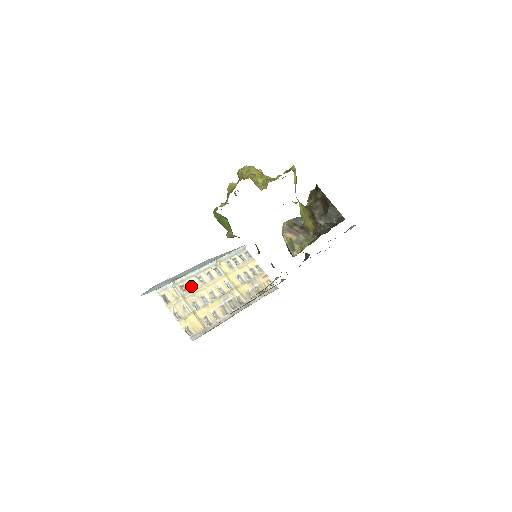
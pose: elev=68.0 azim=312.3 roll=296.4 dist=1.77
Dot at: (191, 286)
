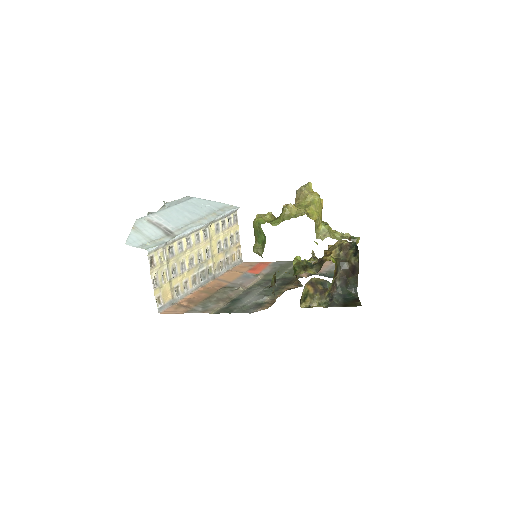
Dot at: (178, 249)
